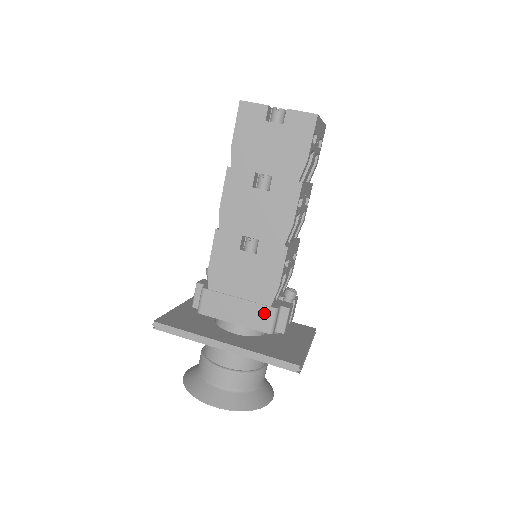
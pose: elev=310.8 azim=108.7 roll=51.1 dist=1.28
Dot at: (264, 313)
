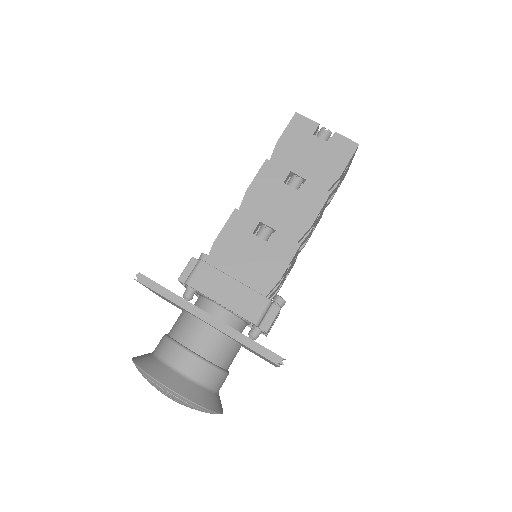
Dot at: (257, 301)
